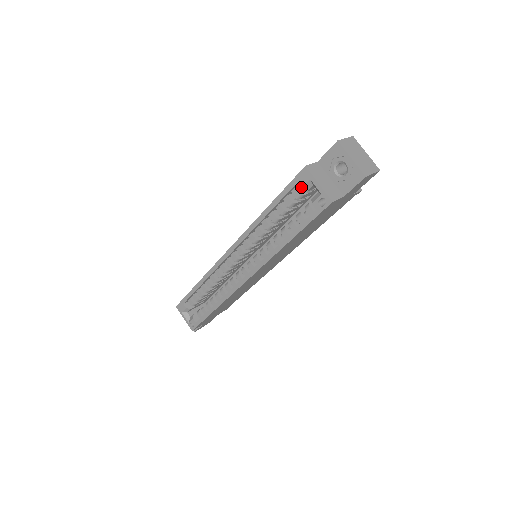
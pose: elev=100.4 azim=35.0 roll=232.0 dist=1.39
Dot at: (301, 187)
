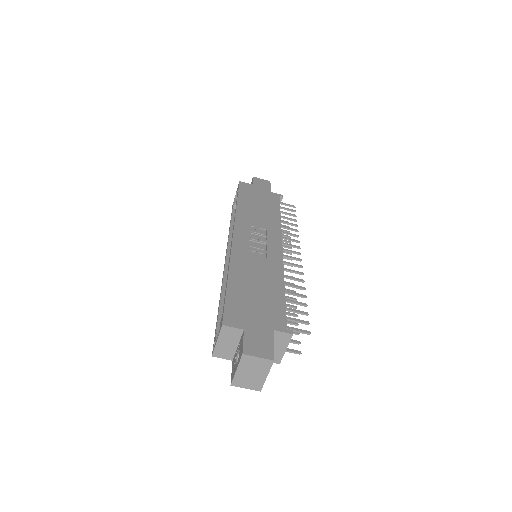
Dot at: (221, 320)
